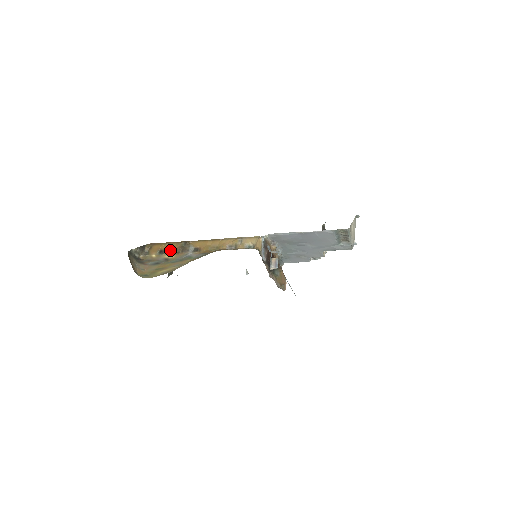
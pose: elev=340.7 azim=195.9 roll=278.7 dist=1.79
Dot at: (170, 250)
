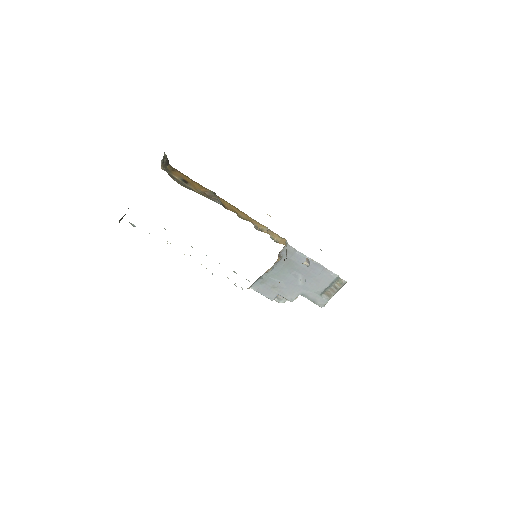
Dot at: (195, 187)
